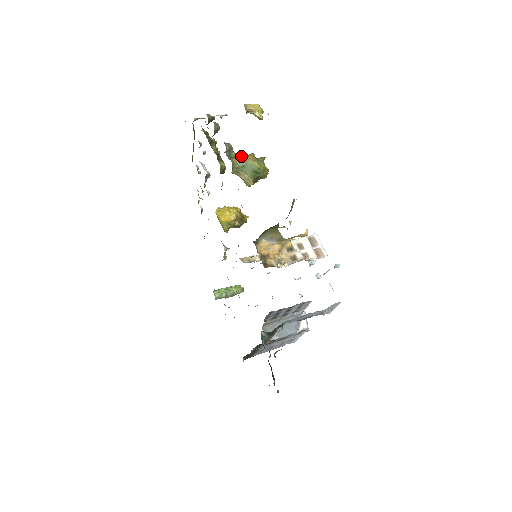
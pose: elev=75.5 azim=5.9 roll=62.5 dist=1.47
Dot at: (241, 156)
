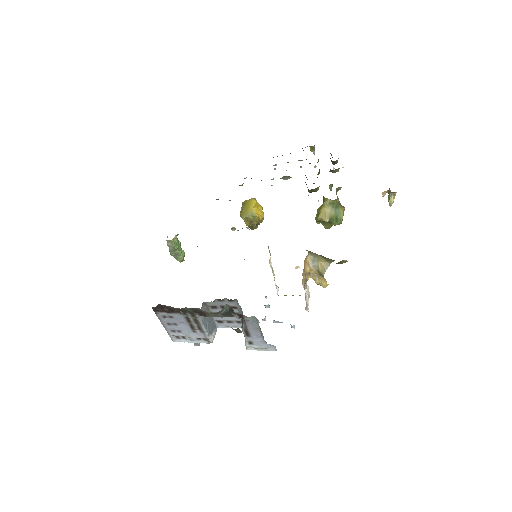
Dot at: (339, 201)
